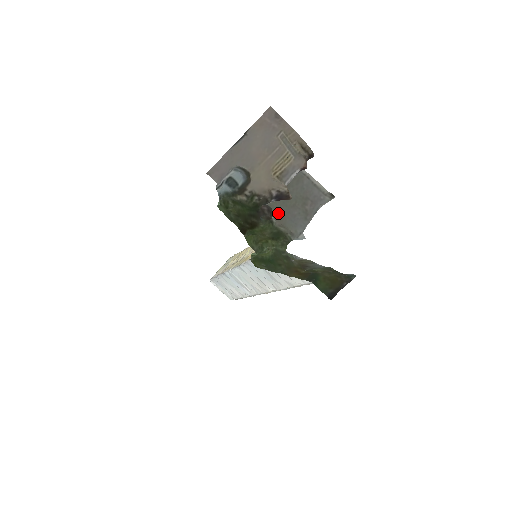
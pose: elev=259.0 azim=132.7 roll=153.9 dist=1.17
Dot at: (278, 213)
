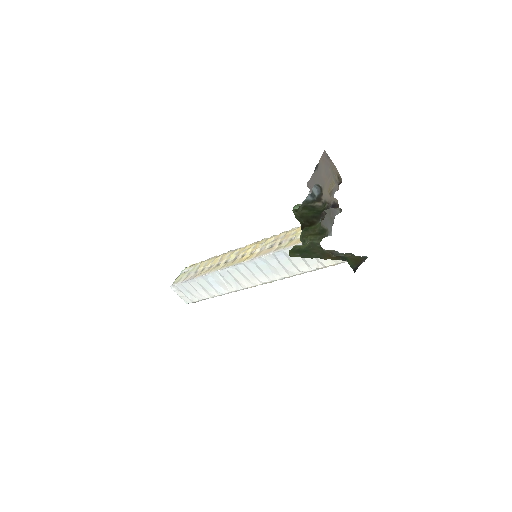
Dot at: occluded
